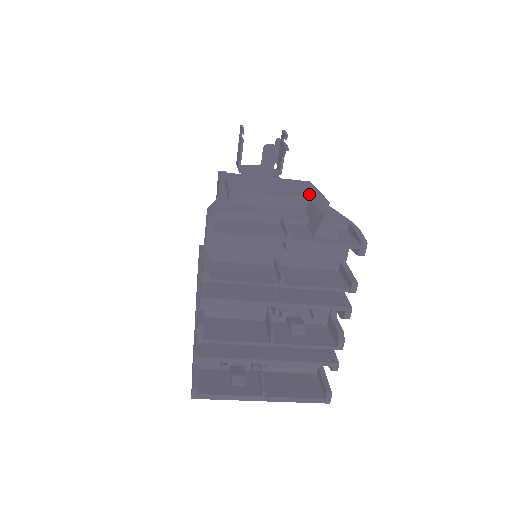
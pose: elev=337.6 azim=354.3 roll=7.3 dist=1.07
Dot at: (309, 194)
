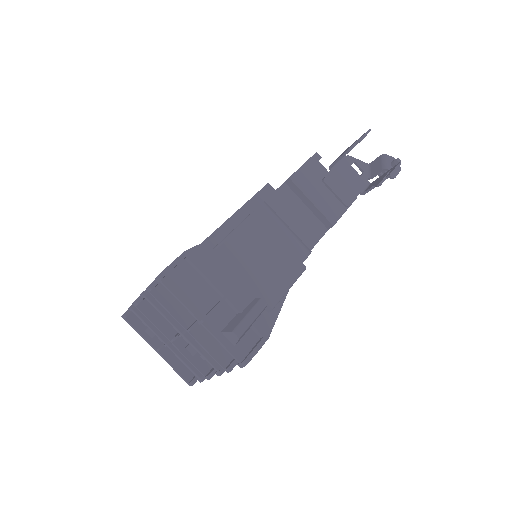
Dot at: (270, 290)
